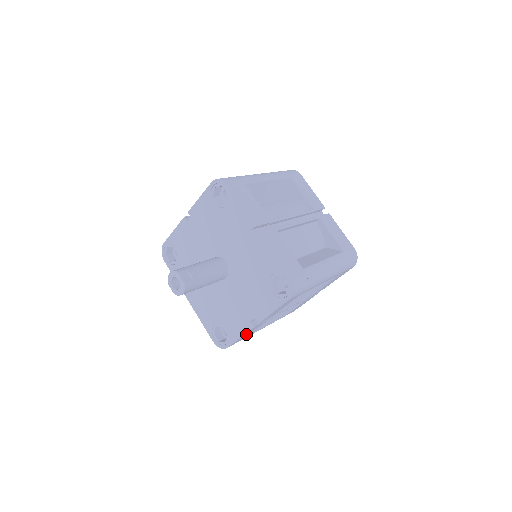
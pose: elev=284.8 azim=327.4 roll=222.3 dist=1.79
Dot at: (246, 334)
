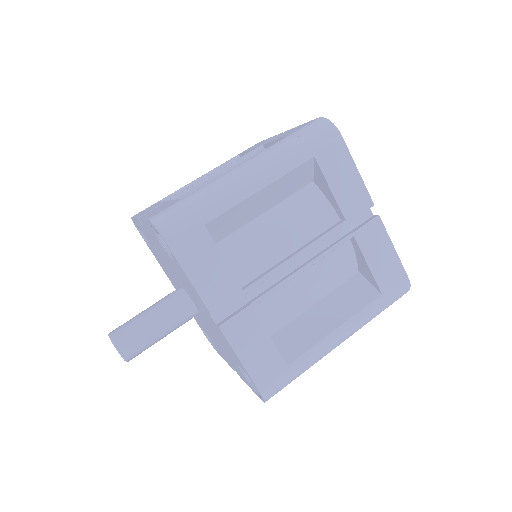
Dot at: occluded
